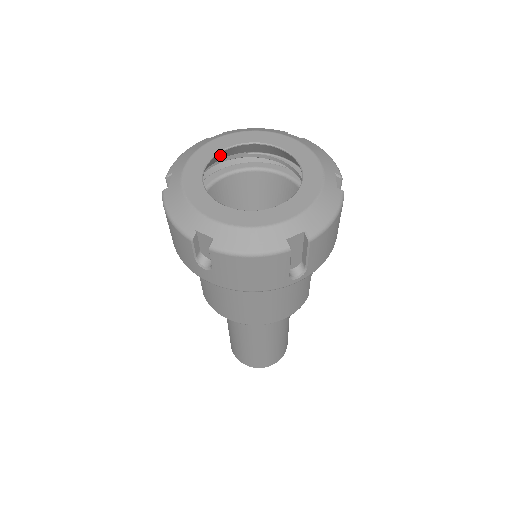
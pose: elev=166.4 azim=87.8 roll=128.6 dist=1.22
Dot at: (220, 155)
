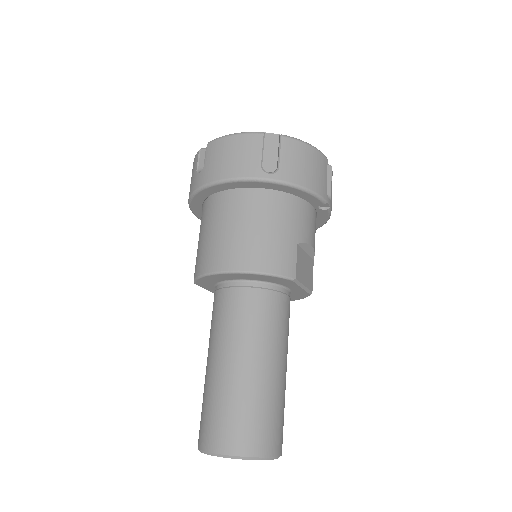
Dot at: occluded
